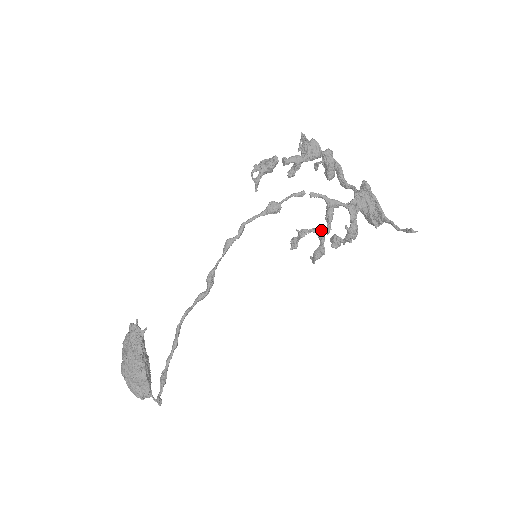
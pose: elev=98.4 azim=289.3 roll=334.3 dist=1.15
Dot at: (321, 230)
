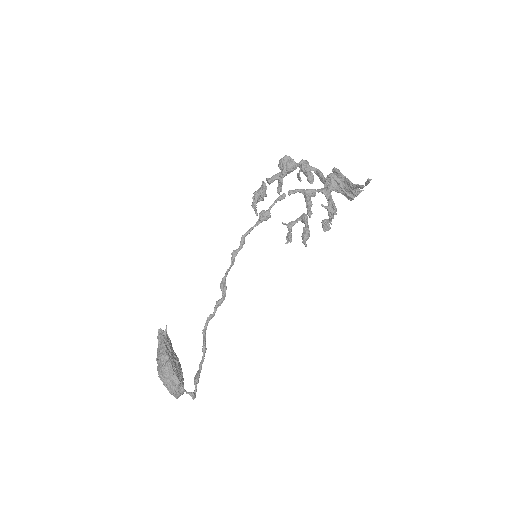
Dot at: (303, 216)
